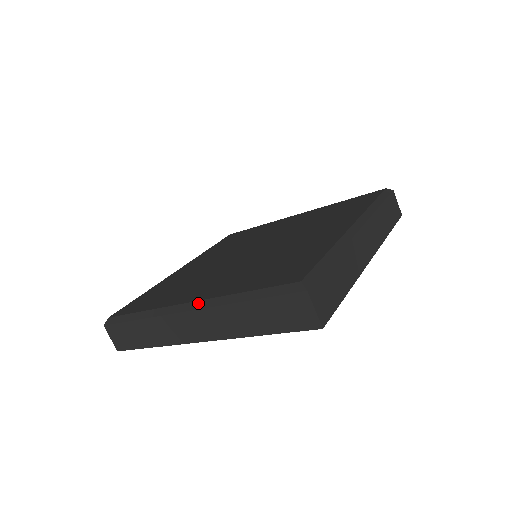
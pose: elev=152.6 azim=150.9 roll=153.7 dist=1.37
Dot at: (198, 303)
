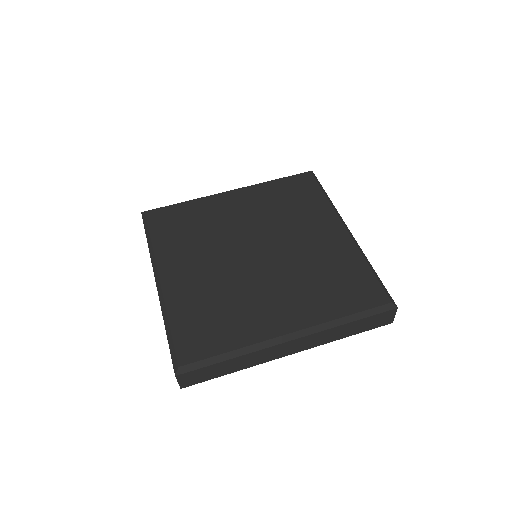
Dot at: (160, 289)
